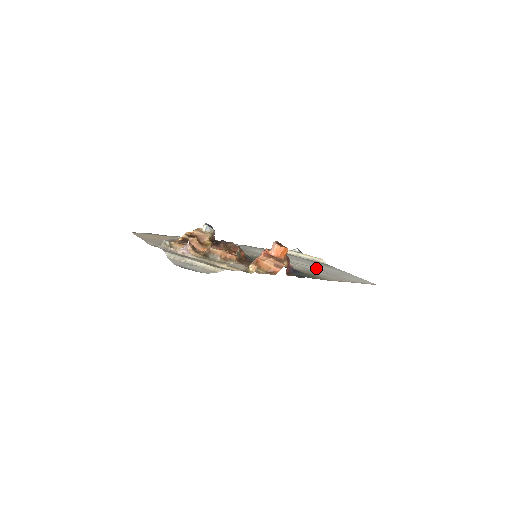
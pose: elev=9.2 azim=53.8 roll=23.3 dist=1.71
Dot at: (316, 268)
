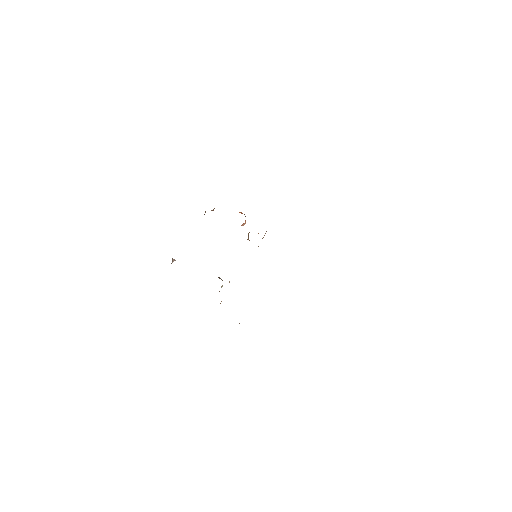
Dot at: occluded
